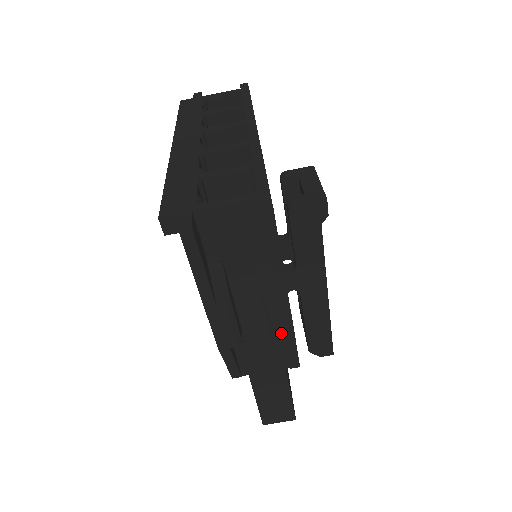
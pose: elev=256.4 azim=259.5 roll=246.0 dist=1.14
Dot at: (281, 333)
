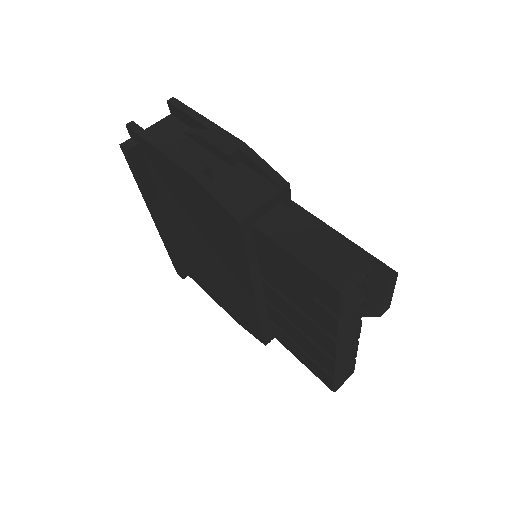
Dot at: (232, 146)
